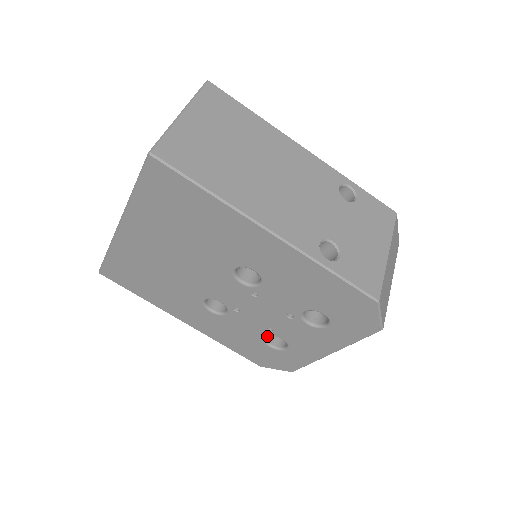
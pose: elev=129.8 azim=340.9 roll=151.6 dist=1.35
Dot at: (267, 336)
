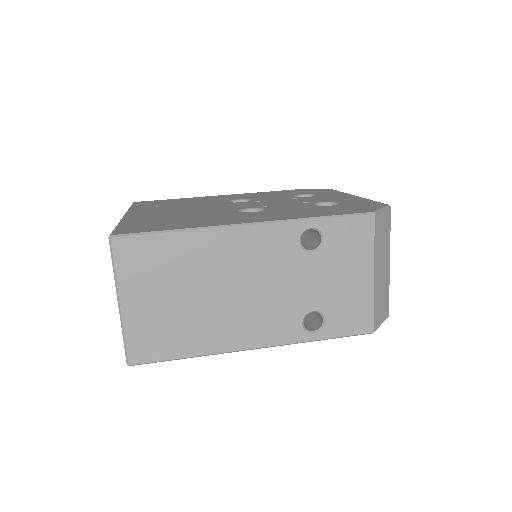
Dot at: occluded
